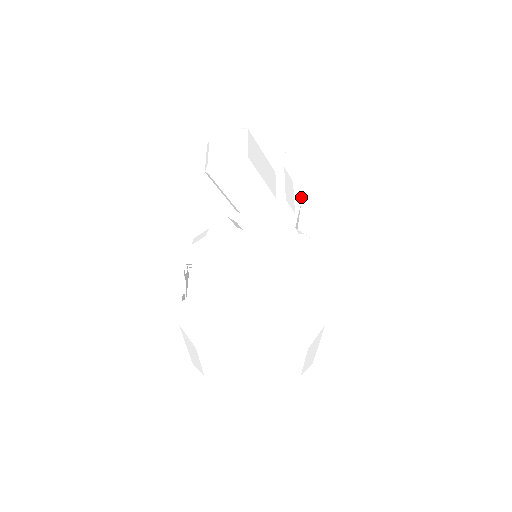
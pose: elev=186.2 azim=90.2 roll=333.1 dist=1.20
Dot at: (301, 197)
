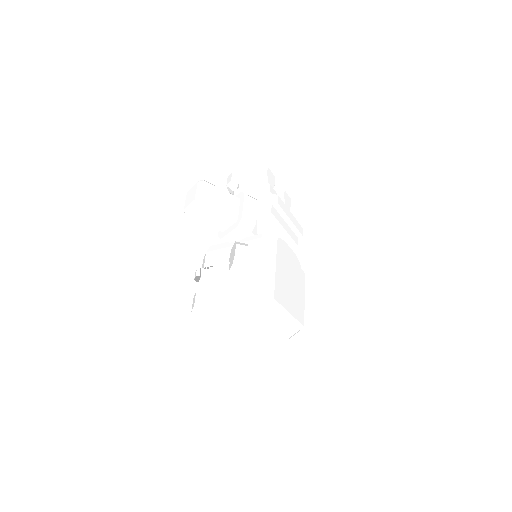
Dot at: (275, 207)
